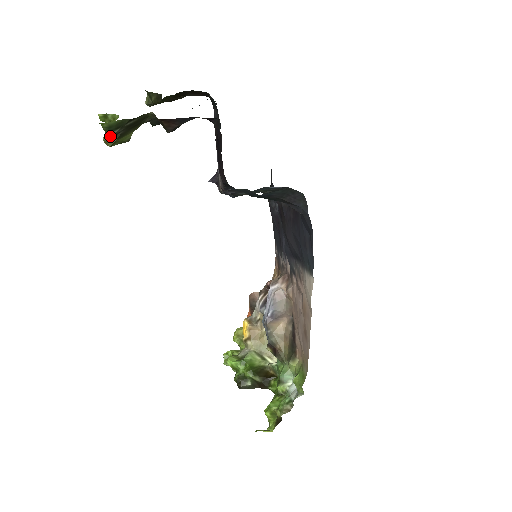
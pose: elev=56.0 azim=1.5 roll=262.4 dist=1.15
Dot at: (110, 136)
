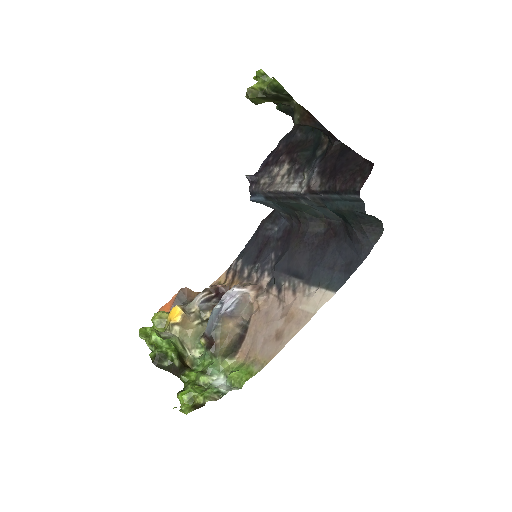
Dot at: (256, 91)
